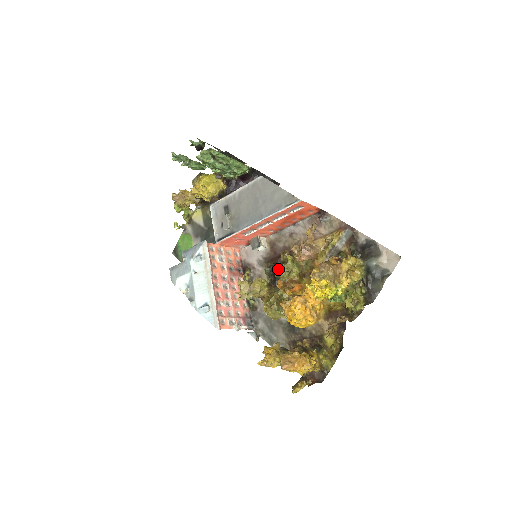
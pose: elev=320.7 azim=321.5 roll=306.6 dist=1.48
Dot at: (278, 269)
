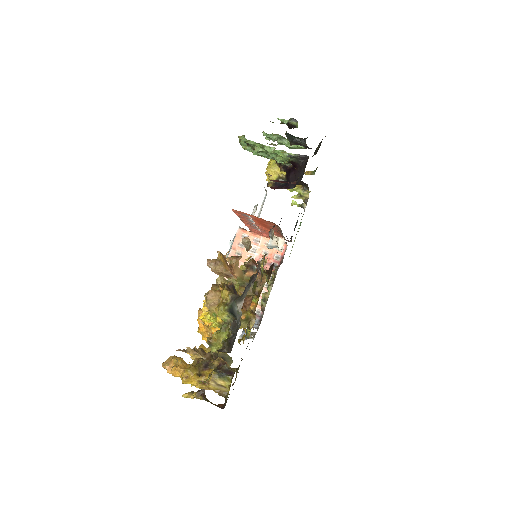
Dot at: occluded
